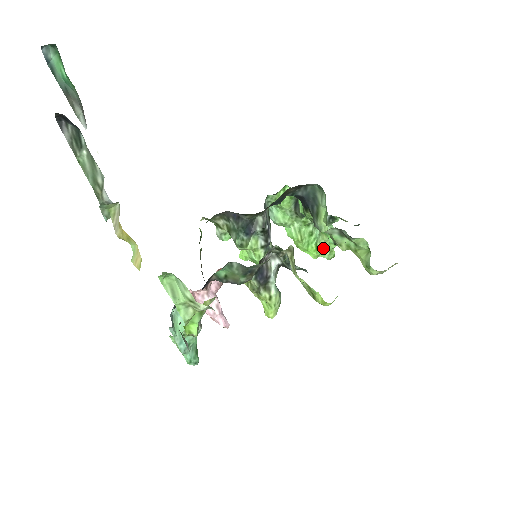
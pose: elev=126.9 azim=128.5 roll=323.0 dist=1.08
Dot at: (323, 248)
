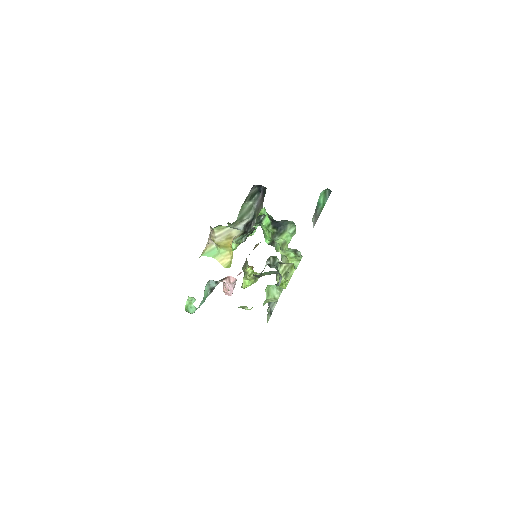
Dot at: occluded
